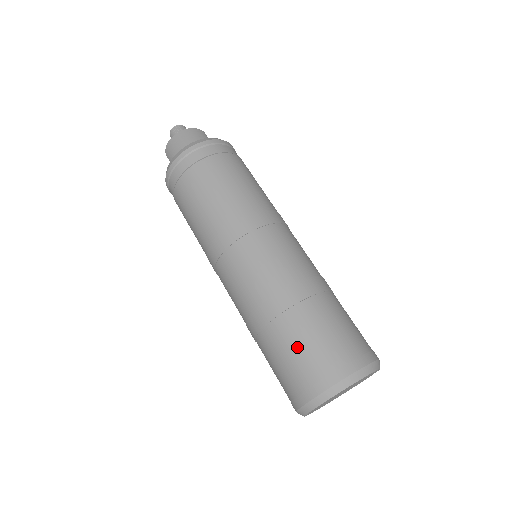
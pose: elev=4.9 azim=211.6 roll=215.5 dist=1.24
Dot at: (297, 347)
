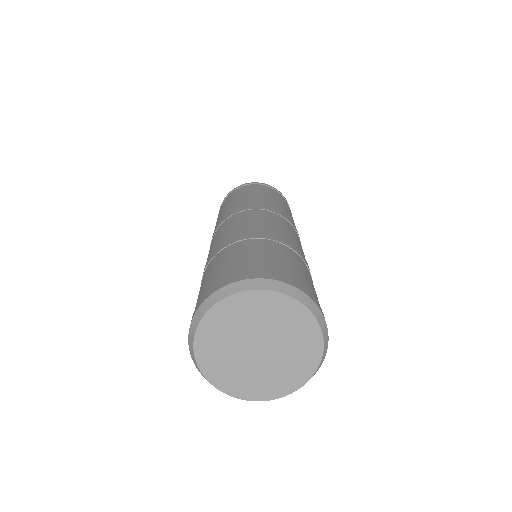
Dot at: occluded
